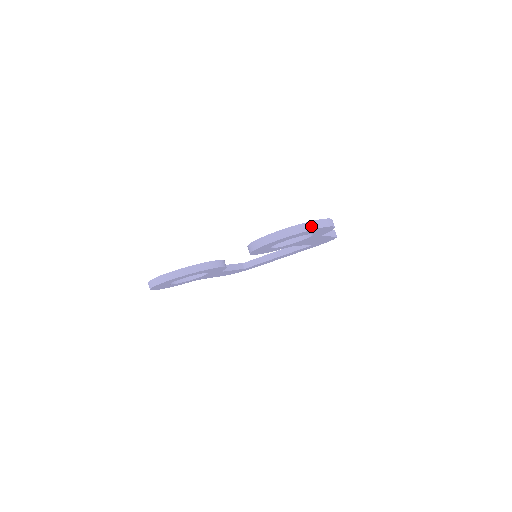
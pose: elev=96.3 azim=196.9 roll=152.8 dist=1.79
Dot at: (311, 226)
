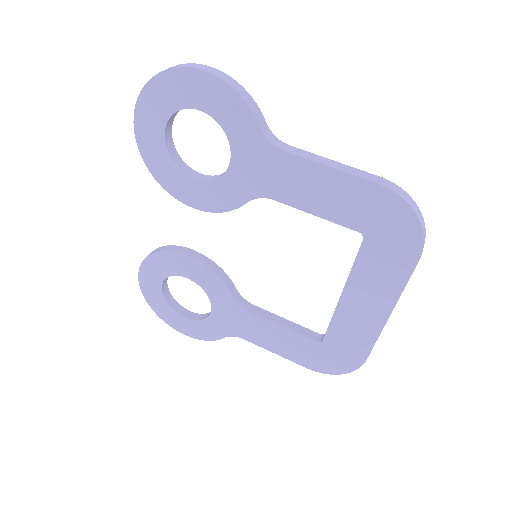
Dot at: (158, 74)
